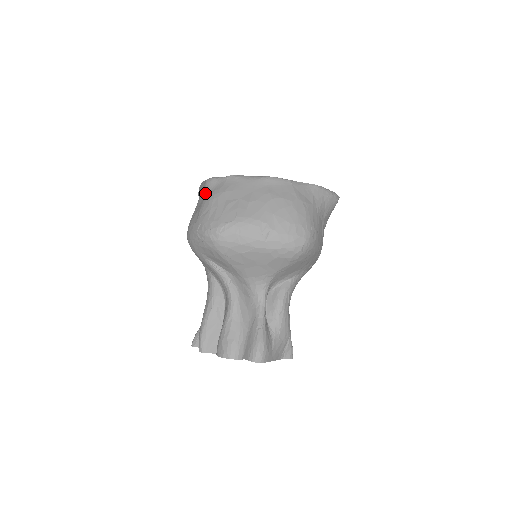
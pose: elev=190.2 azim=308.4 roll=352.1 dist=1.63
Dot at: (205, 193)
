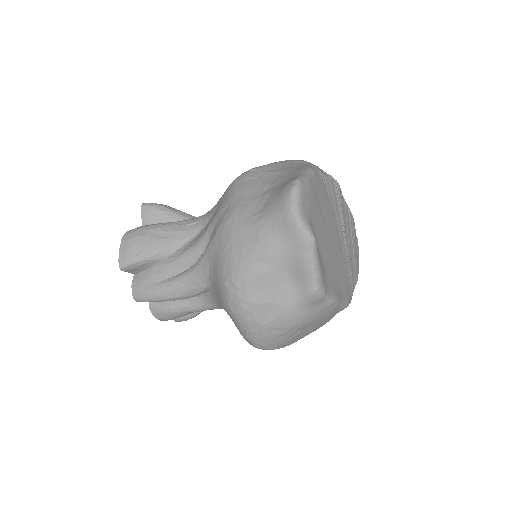
Dot at: (299, 302)
